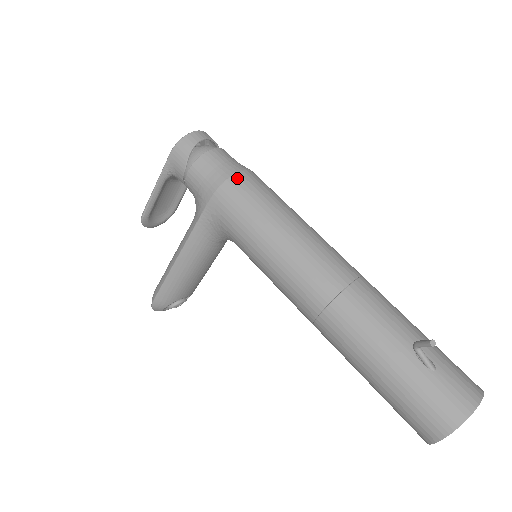
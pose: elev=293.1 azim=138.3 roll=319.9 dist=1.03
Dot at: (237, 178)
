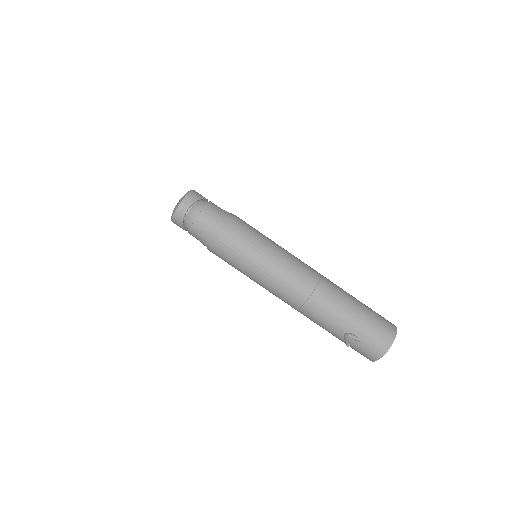
Dot at: (218, 245)
